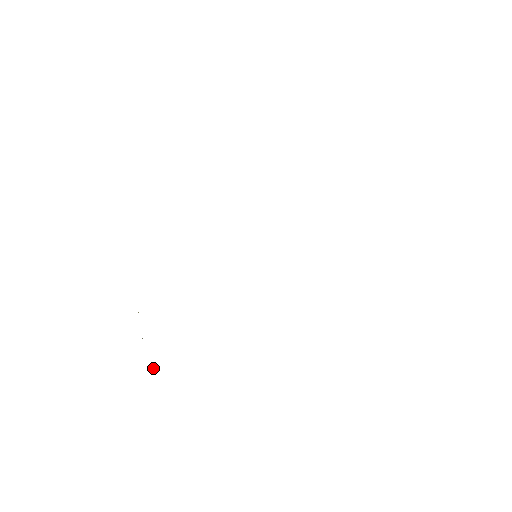
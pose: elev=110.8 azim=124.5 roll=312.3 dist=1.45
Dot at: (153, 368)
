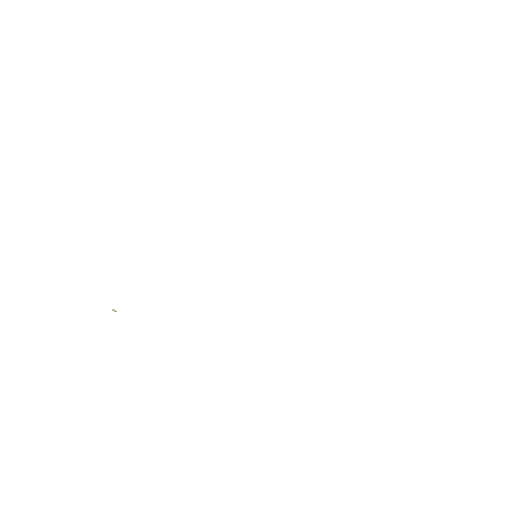
Dot at: (112, 309)
